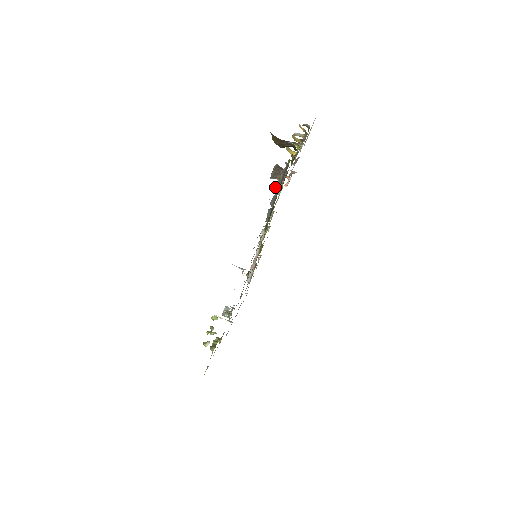
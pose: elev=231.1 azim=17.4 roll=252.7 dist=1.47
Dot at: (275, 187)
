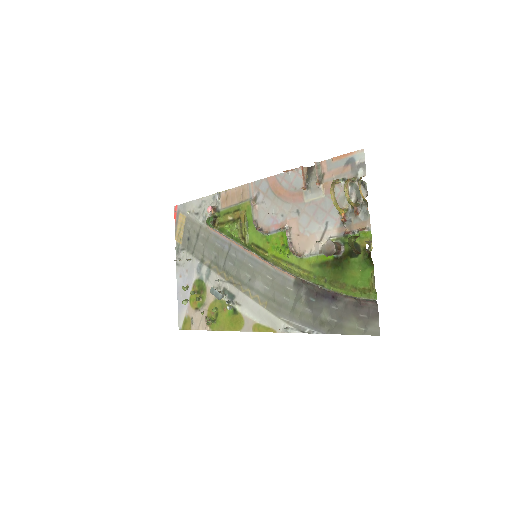
Dot at: occluded
